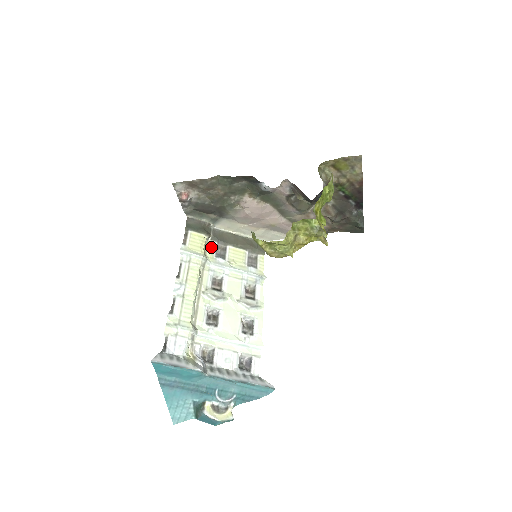
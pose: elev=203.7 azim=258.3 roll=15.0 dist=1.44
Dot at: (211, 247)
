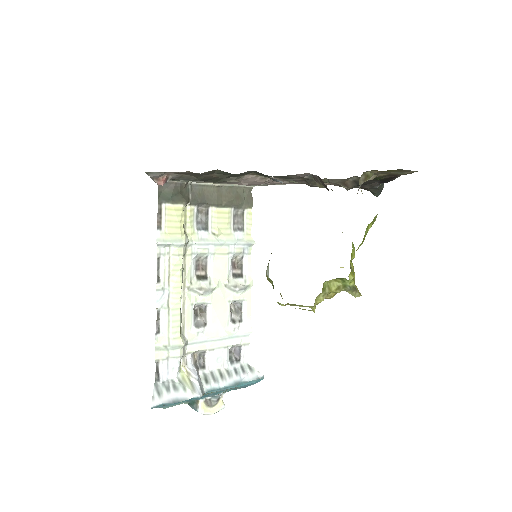
Dot at: (190, 216)
